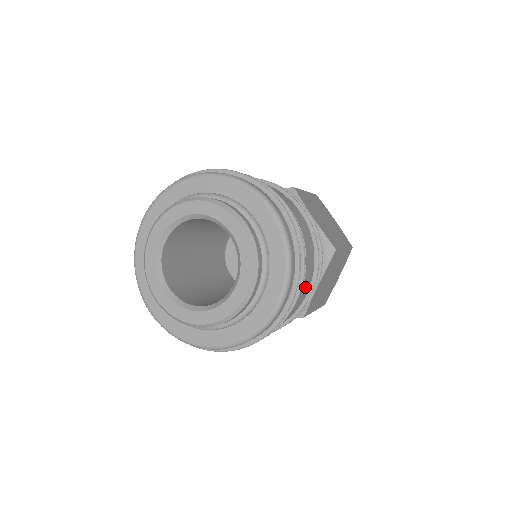
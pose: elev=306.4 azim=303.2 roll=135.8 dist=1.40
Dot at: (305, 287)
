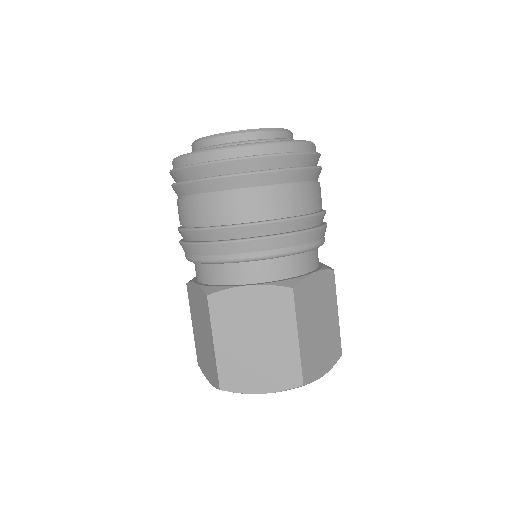
Dot at: (315, 194)
